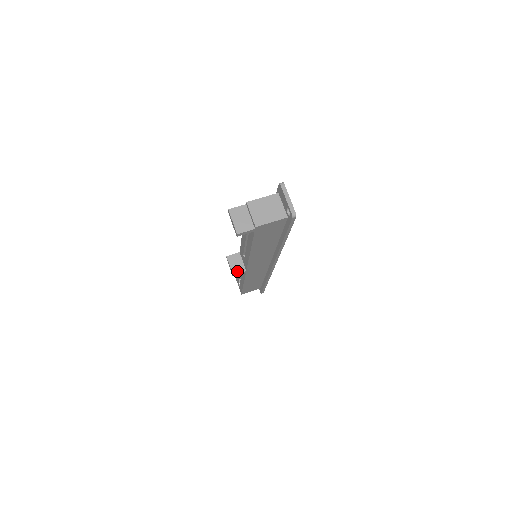
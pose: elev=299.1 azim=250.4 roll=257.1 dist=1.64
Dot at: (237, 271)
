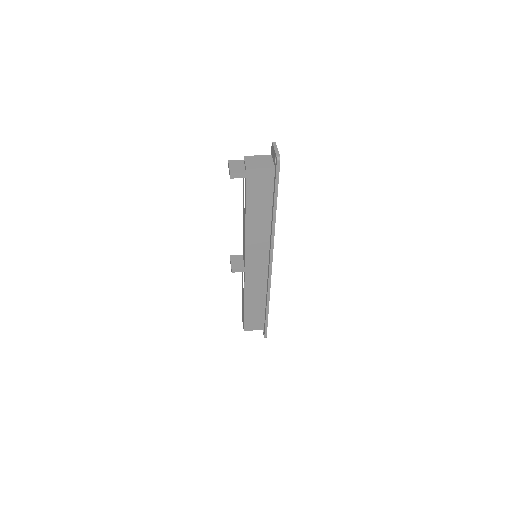
Dot at: (236, 267)
